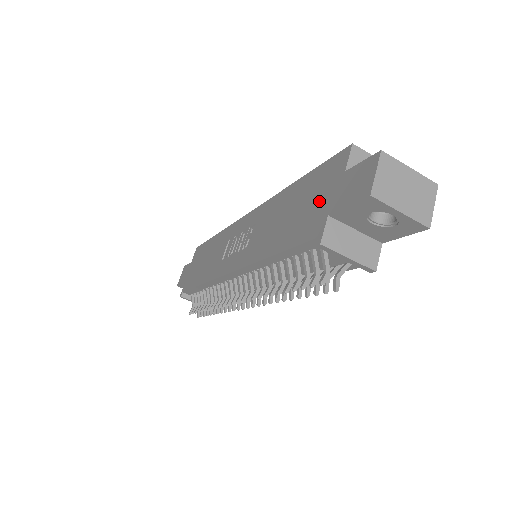
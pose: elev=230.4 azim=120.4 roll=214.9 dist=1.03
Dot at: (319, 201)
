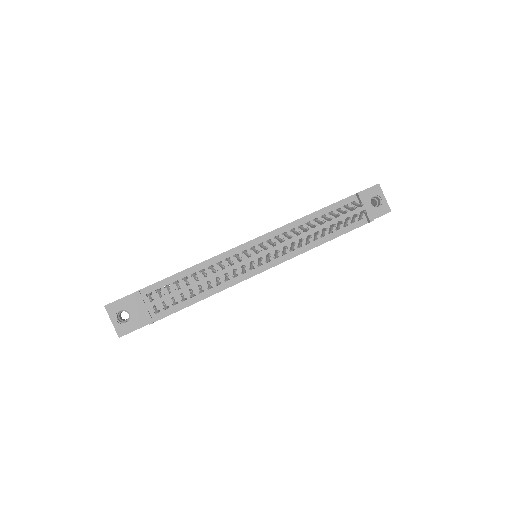
Dot at: occluded
